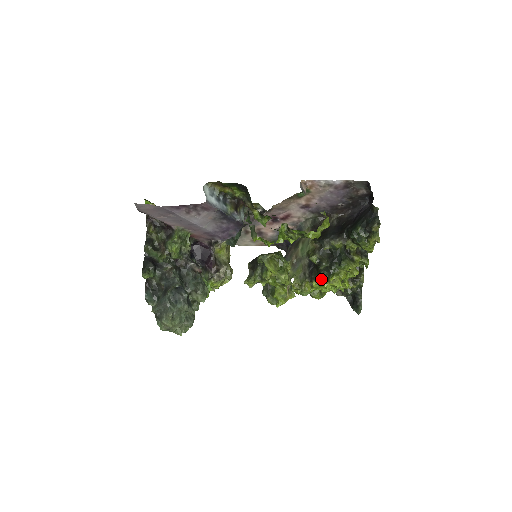
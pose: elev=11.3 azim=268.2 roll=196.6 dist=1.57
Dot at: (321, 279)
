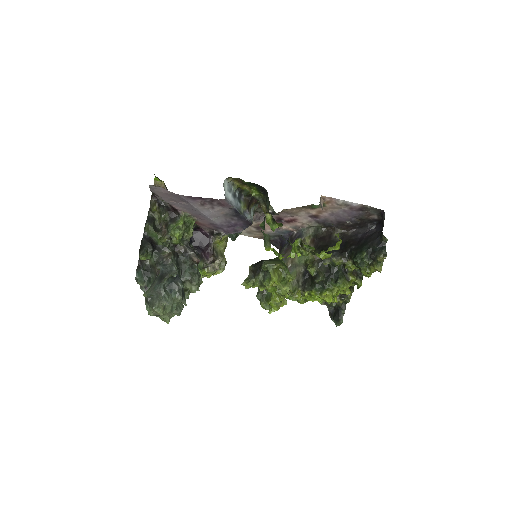
Dot at: (314, 291)
